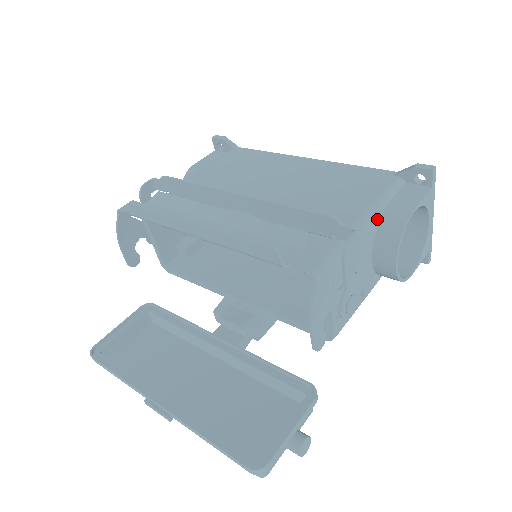
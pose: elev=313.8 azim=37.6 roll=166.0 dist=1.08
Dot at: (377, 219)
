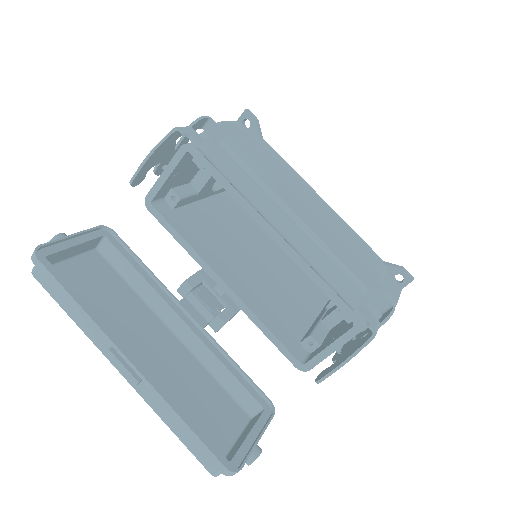
Dot at: occluded
